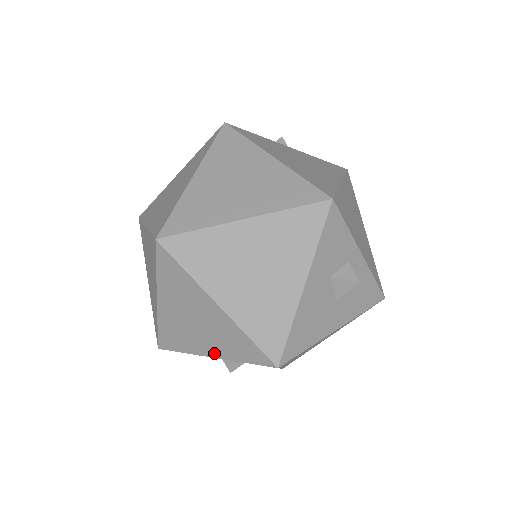
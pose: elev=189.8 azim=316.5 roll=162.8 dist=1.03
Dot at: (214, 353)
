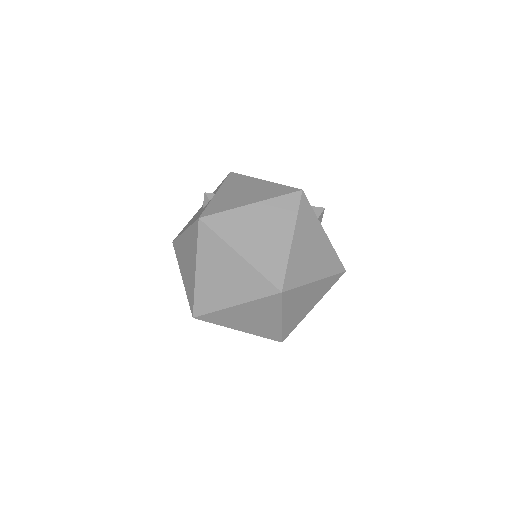
Dot at: (315, 304)
